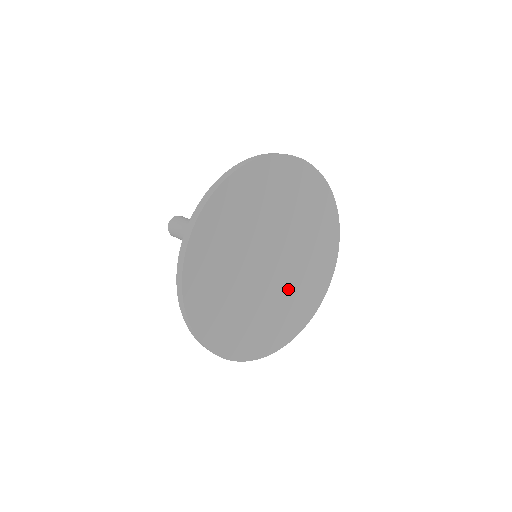
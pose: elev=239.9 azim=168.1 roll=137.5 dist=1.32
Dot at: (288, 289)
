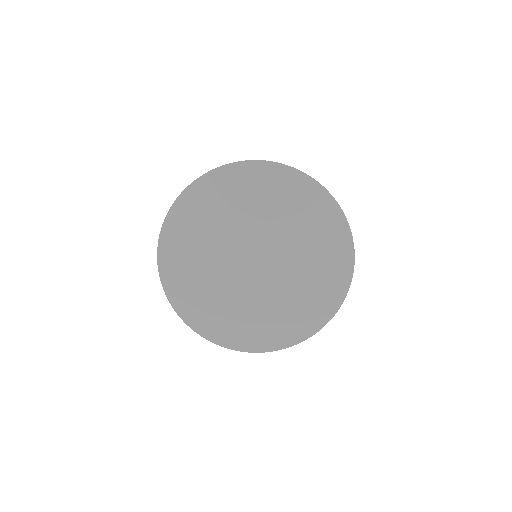
Dot at: (285, 286)
